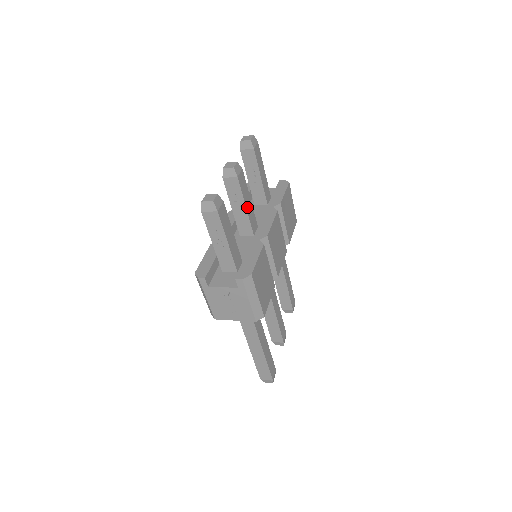
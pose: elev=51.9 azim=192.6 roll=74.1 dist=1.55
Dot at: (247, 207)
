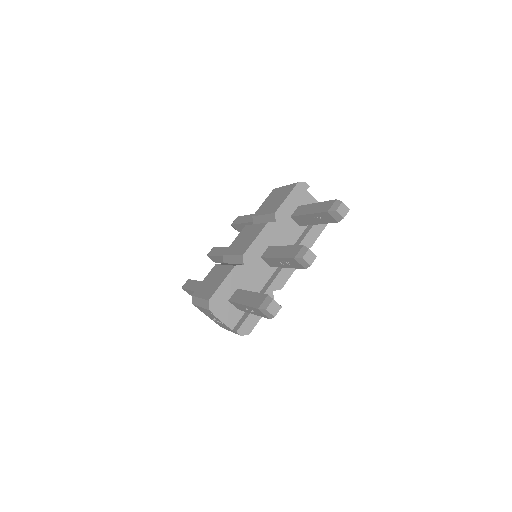
Dot at: occluded
